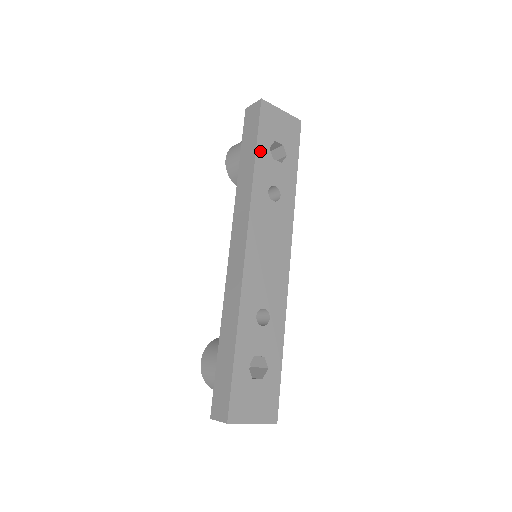
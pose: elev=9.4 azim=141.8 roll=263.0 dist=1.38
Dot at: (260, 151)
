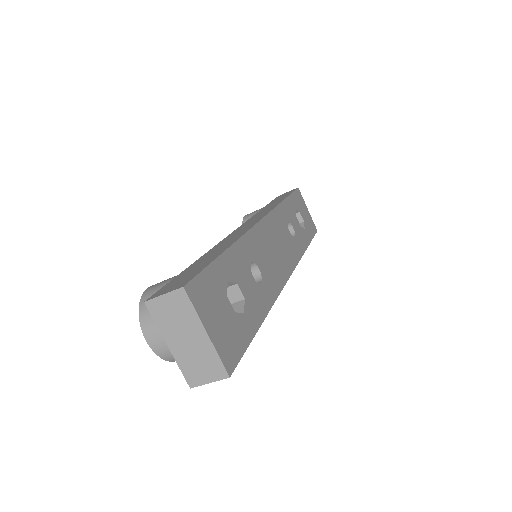
Dot at: (290, 201)
